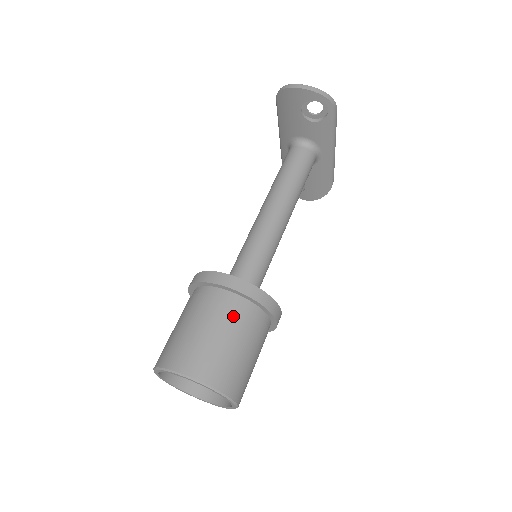
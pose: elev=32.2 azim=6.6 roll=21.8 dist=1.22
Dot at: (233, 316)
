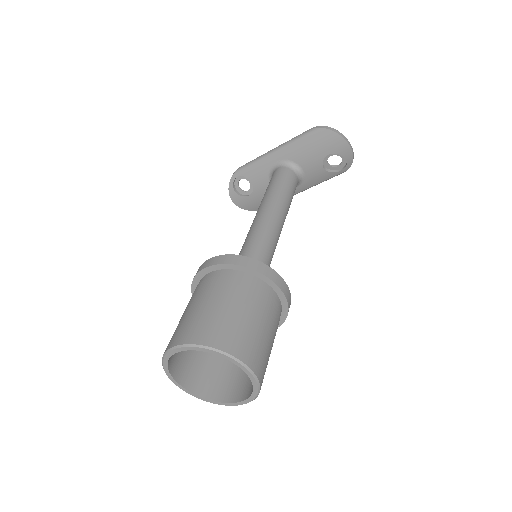
Dot at: (277, 320)
